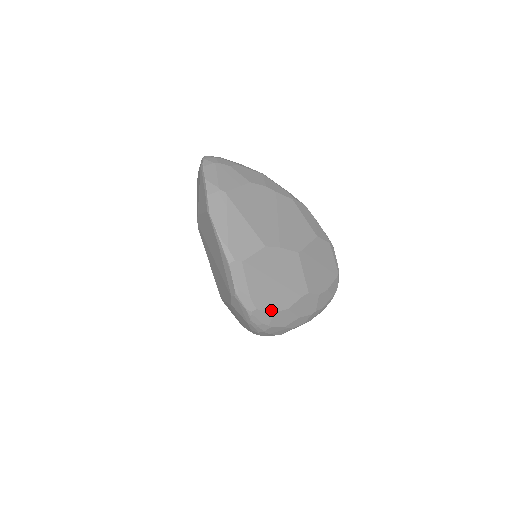
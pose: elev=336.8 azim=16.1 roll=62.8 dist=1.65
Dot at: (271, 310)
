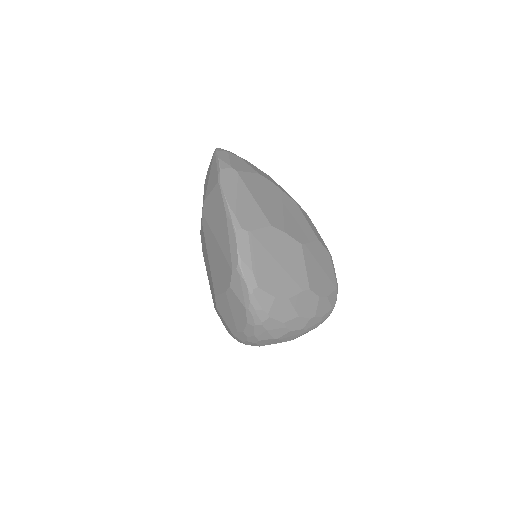
Dot at: (272, 294)
